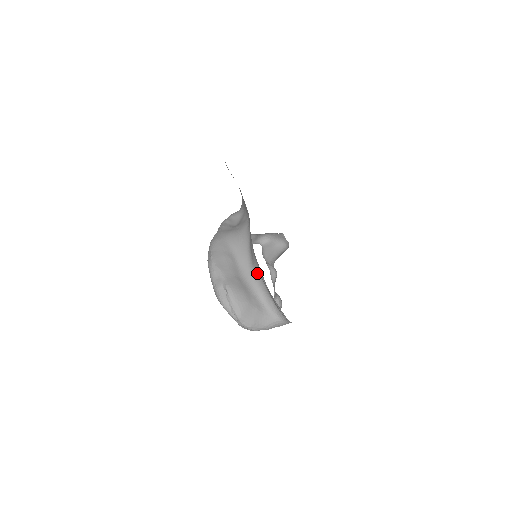
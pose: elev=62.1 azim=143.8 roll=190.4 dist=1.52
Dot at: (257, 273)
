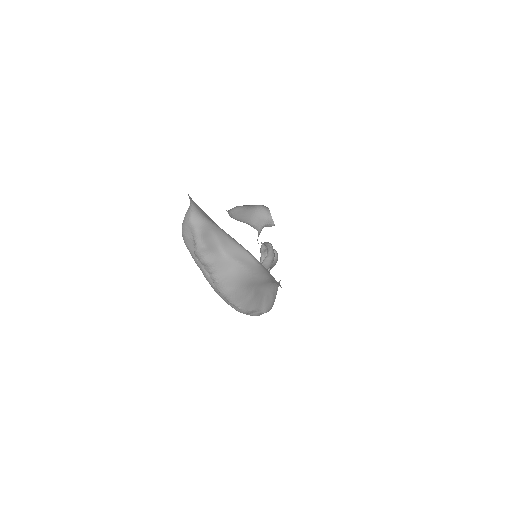
Dot at: occluded
